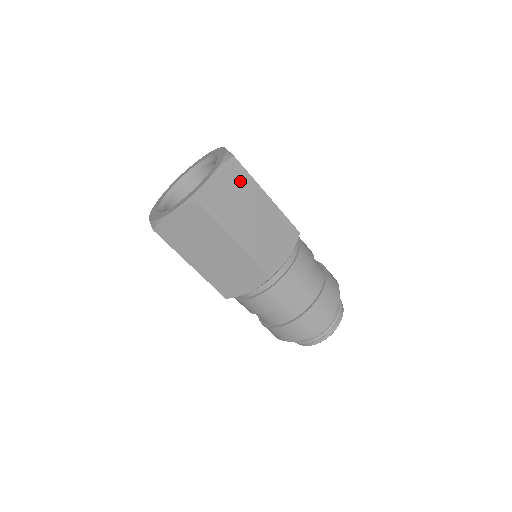
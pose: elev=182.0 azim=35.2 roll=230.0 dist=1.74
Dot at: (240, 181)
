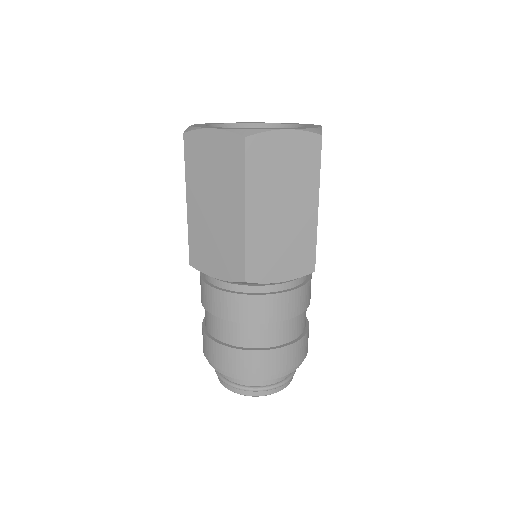
Dot at: occluded
